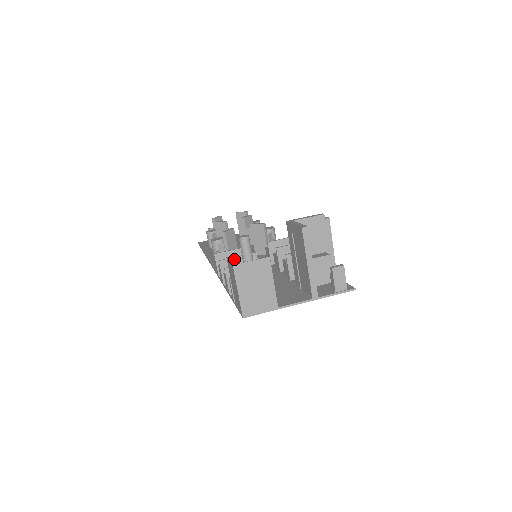
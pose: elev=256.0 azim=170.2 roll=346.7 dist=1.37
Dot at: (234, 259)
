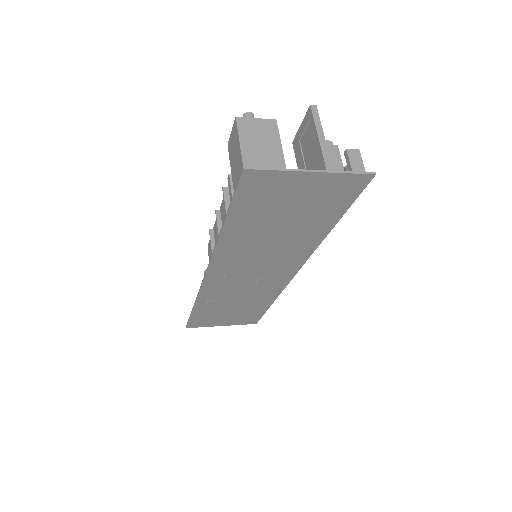
Dot at: occluded
